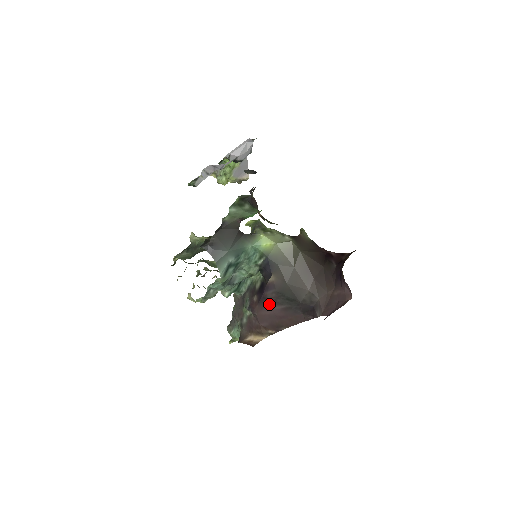
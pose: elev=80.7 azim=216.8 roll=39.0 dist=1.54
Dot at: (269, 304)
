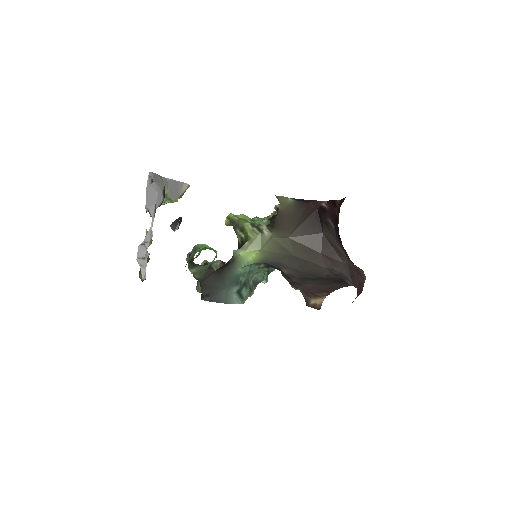
Dot at: (302, 284)
